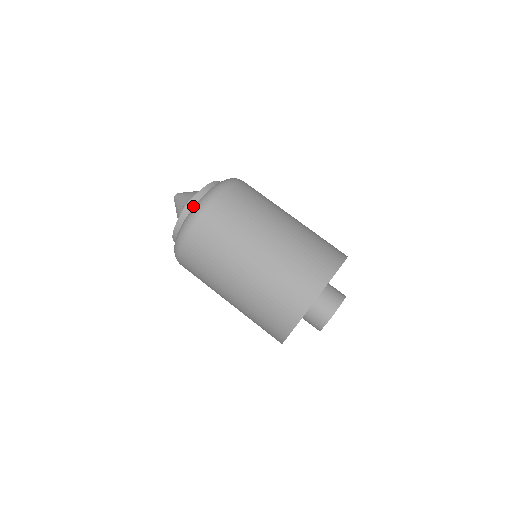
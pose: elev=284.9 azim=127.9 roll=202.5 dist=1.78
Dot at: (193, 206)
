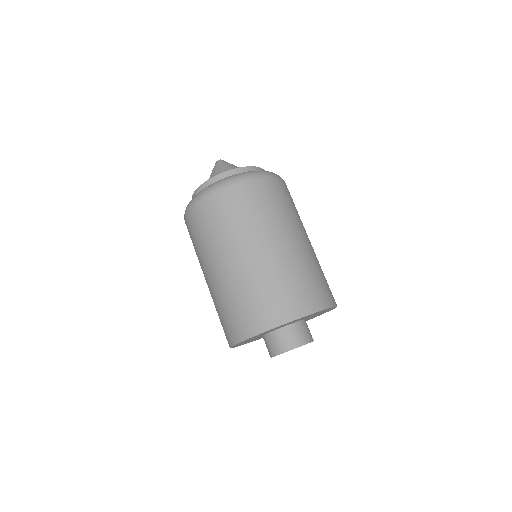
Dot at: occluded
